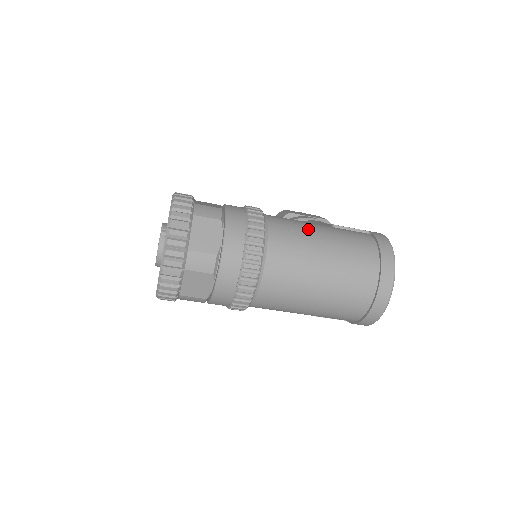
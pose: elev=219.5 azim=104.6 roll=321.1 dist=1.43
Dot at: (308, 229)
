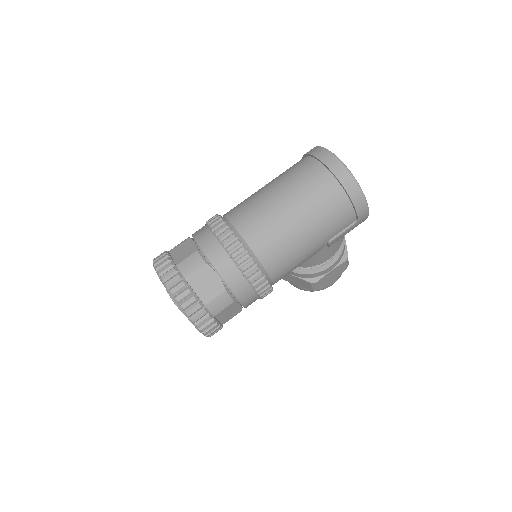
Dot at: occluded
